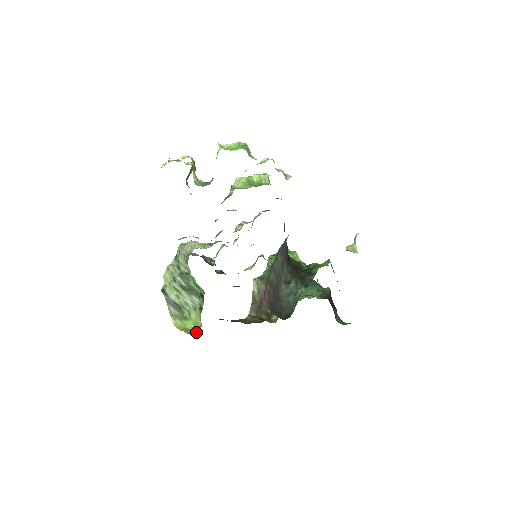
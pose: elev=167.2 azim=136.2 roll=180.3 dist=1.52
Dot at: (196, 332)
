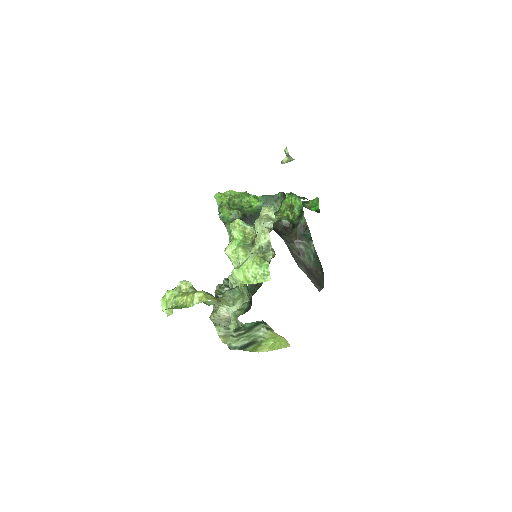
Dot at: (283, 343)
